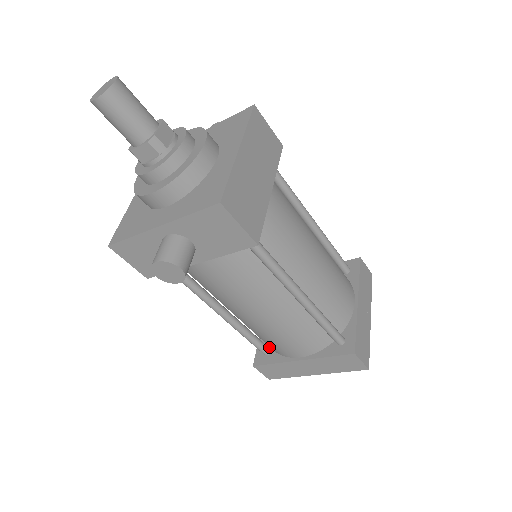
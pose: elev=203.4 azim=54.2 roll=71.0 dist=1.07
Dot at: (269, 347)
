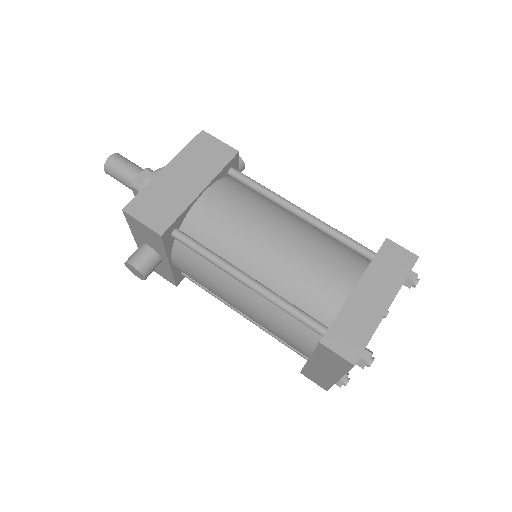
Dot at: occluded
